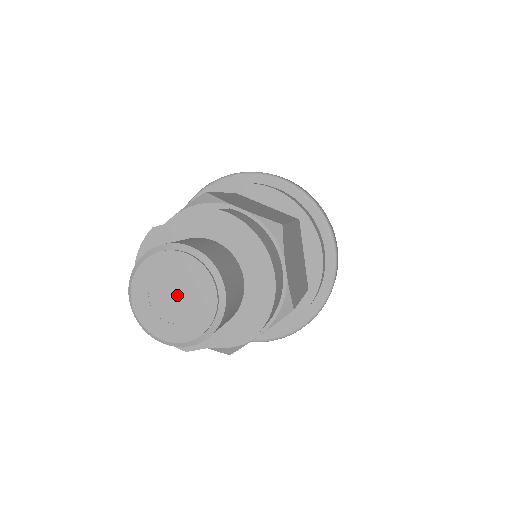
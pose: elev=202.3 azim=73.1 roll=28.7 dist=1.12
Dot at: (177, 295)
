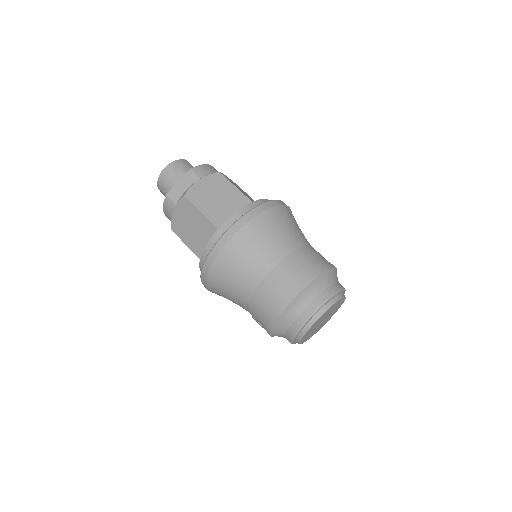
Dot at: occluded
